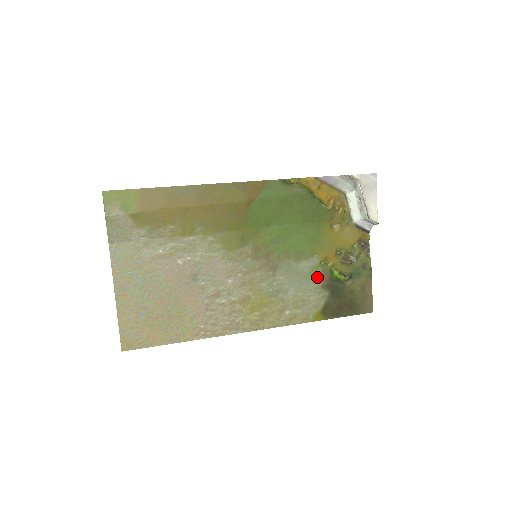
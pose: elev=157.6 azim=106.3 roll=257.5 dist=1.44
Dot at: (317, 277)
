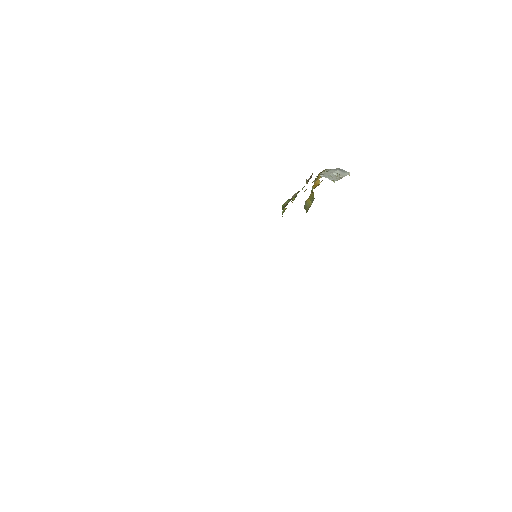
Dot at: occluded
